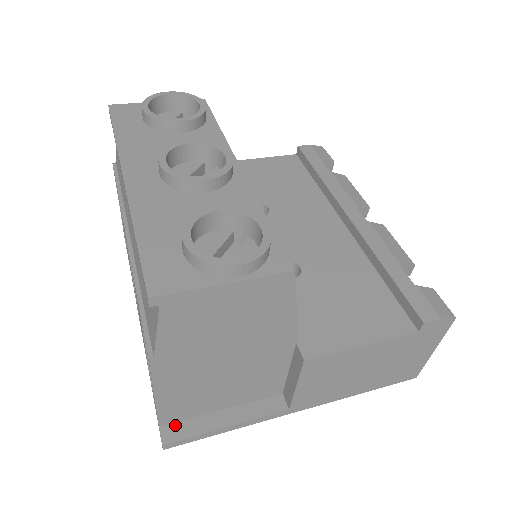
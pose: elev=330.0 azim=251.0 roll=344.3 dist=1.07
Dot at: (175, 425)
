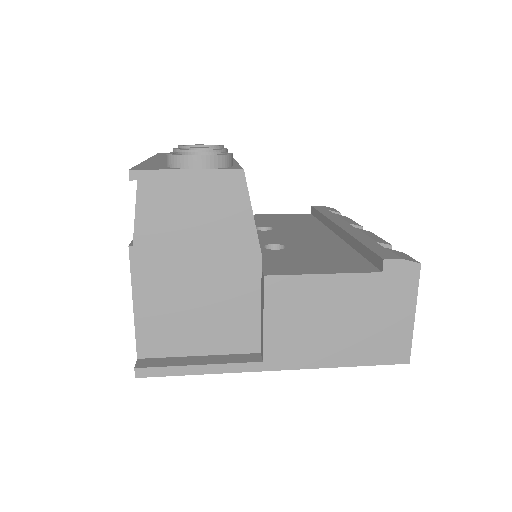
Dot at: (152, 359)
